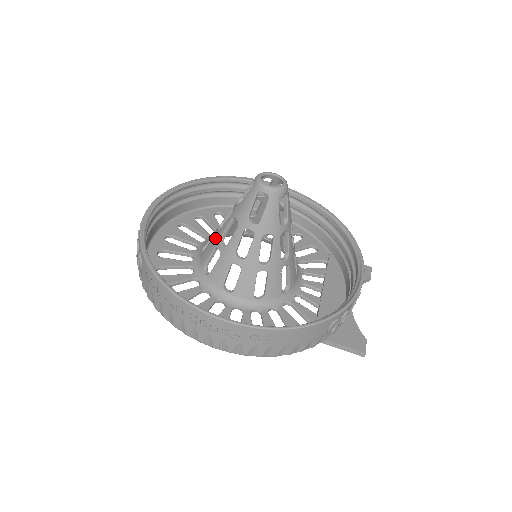
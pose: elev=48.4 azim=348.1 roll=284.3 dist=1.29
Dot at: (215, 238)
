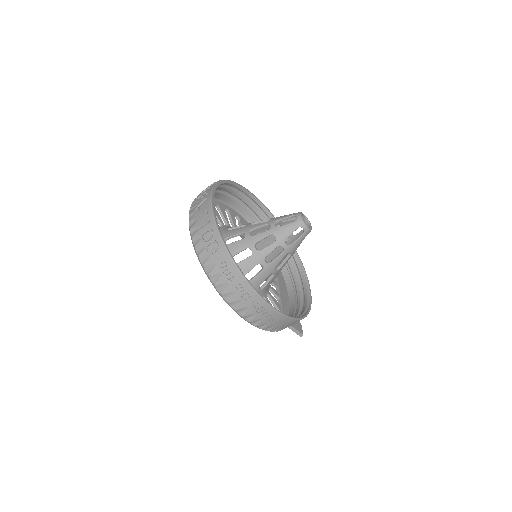
Dot at: (248, 240)
